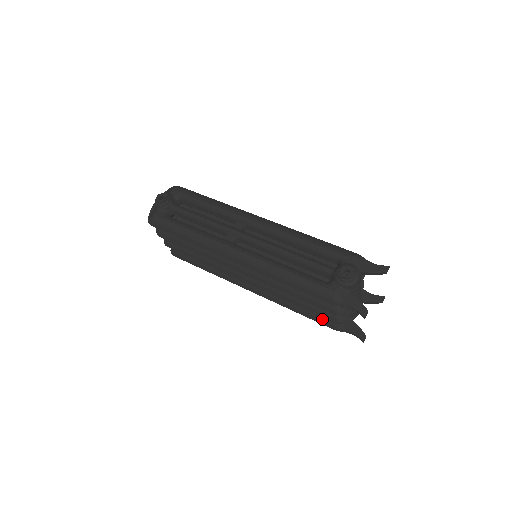
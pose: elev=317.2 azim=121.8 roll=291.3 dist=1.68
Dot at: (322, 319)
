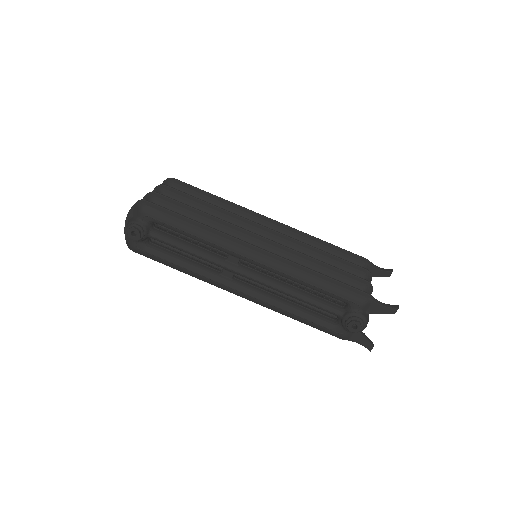
Dot at: occluded
